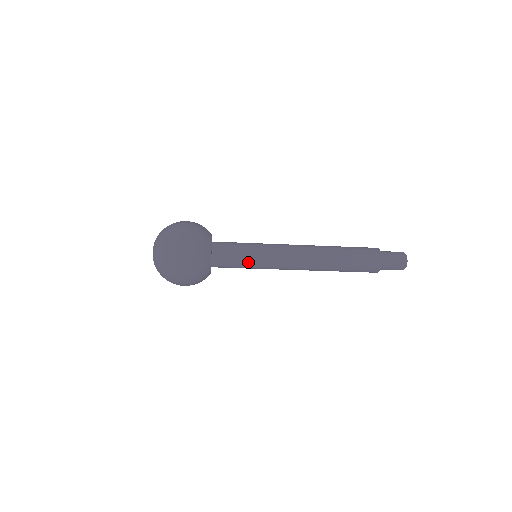
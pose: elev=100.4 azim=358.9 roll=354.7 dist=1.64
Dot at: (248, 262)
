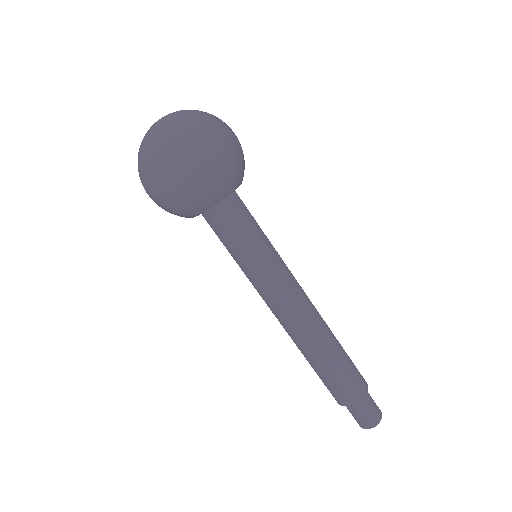
Dot at: (253, 248)
